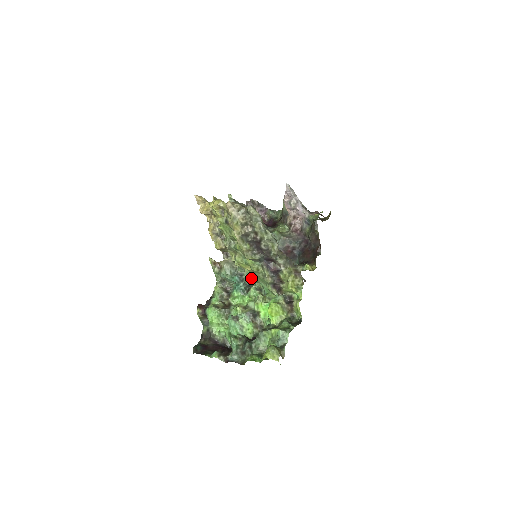
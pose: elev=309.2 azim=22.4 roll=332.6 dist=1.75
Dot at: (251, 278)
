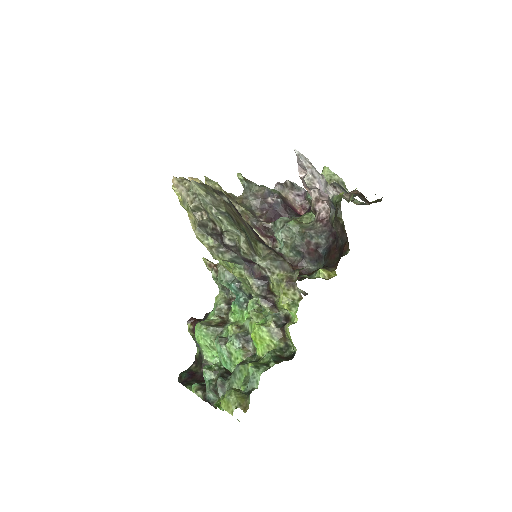
Dot at: occluded
